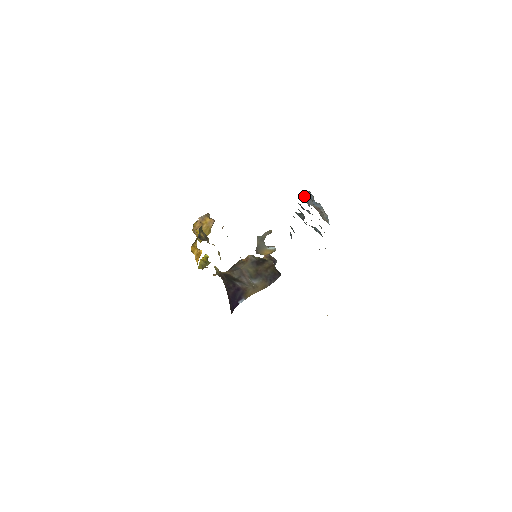
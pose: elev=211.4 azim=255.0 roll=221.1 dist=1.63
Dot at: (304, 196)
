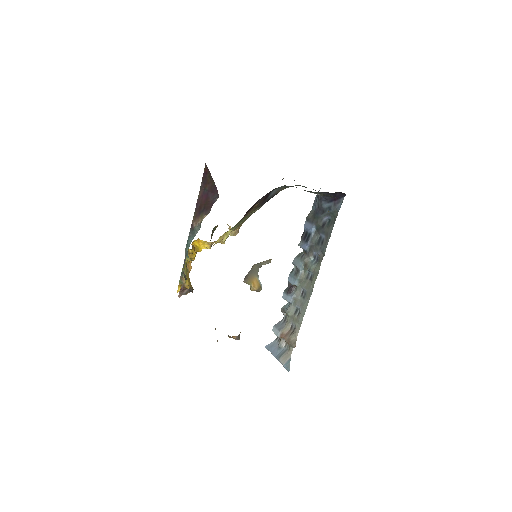
Dot at: (276, 325)
